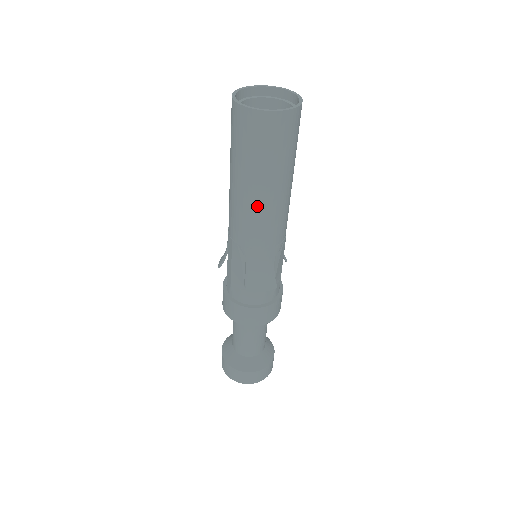
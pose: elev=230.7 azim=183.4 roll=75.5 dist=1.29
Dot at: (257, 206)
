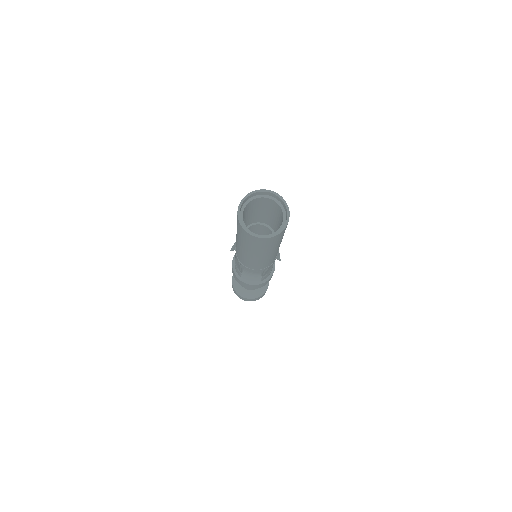
Dot at: (248, 257)
